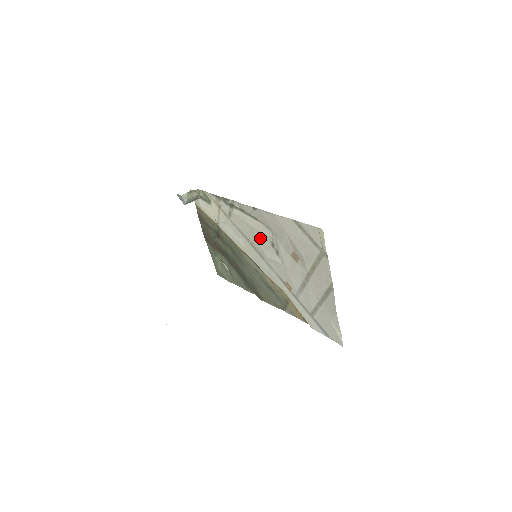
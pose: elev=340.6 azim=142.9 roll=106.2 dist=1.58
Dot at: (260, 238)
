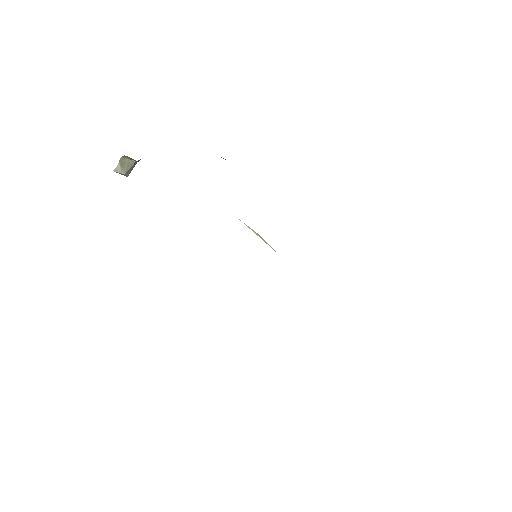
Dot at: occluded
